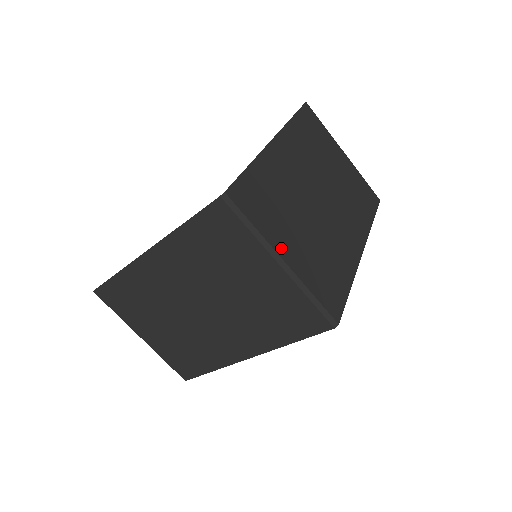
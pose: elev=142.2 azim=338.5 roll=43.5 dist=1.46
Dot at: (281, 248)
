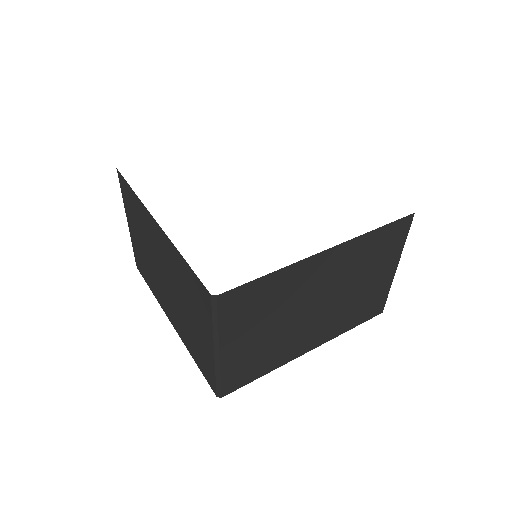
Dot at: (227, 343)
